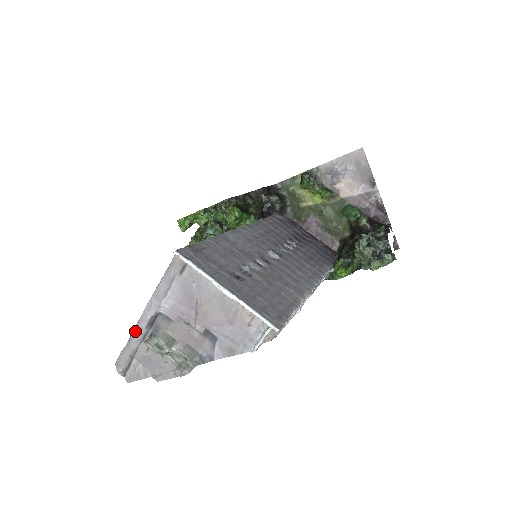
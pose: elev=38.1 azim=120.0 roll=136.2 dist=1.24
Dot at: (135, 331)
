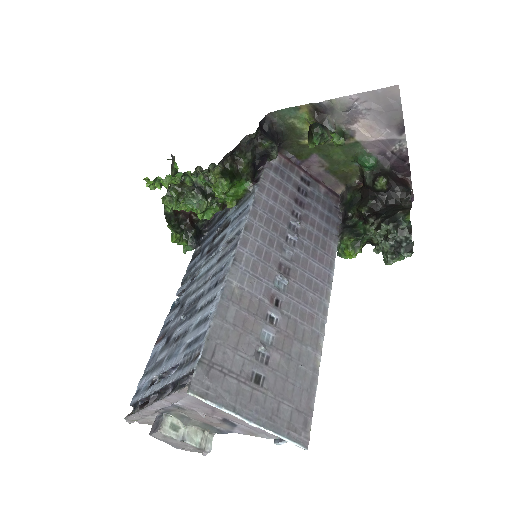
Dot at: (144, 411)
